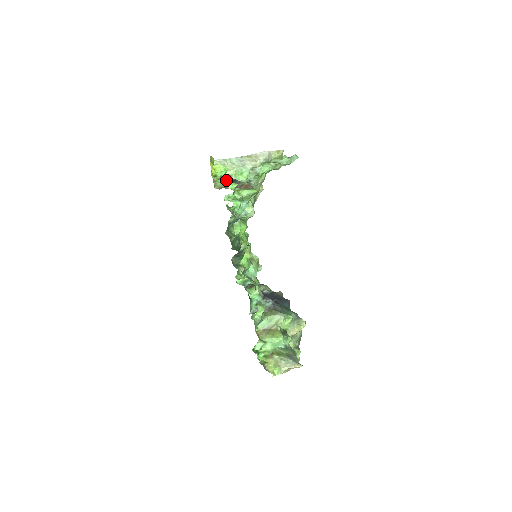
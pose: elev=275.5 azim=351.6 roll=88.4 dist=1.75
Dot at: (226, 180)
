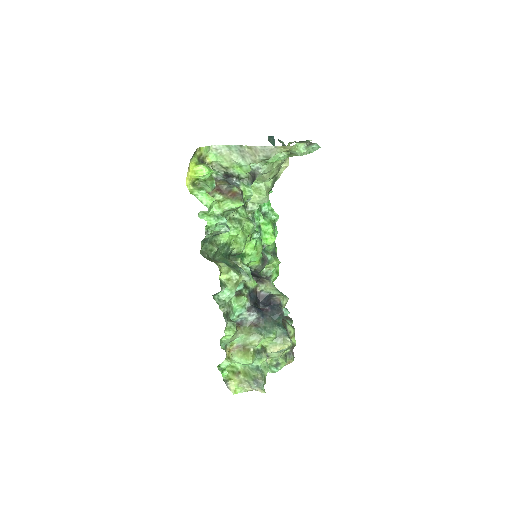
Dot at: (203, 191)
